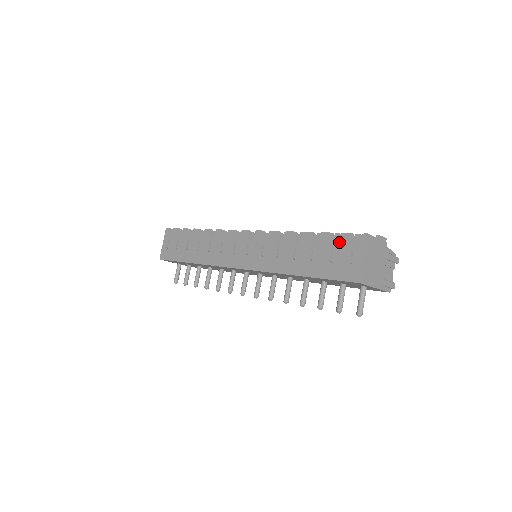
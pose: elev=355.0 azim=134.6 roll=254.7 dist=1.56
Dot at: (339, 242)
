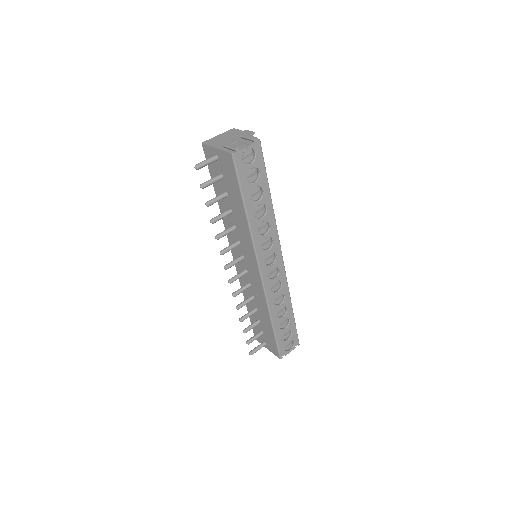
Dot at: occluded
